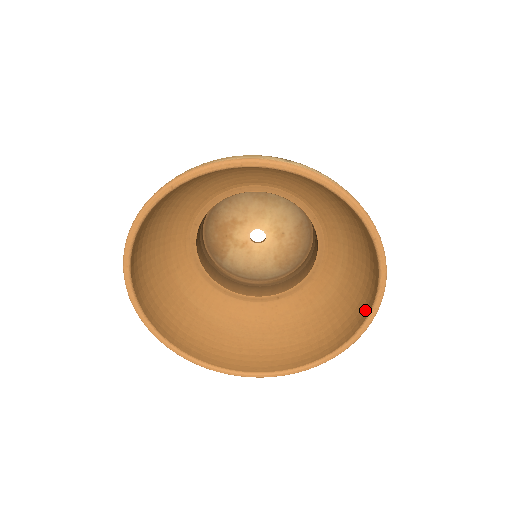
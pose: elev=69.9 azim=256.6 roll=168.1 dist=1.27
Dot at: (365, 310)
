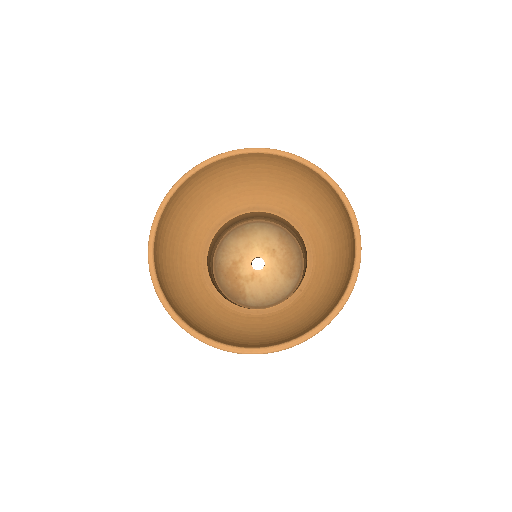
Dot at: (347, 219)
